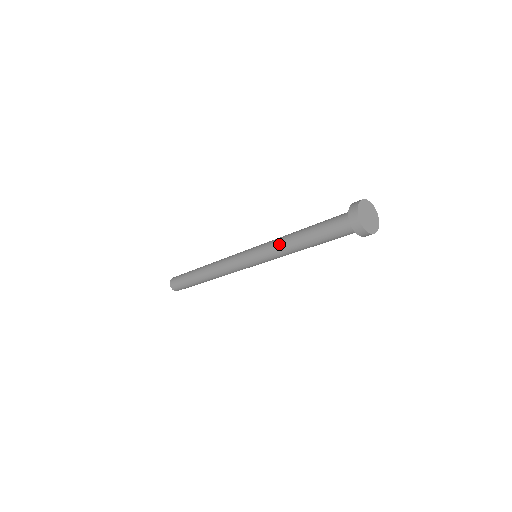
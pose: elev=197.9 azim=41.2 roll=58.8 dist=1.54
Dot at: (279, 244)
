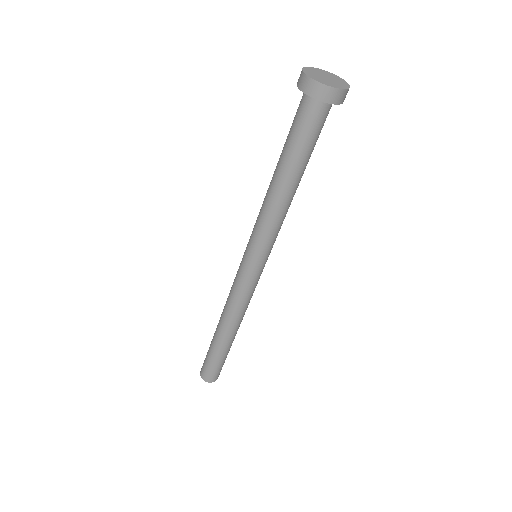
Dot at: occluded
